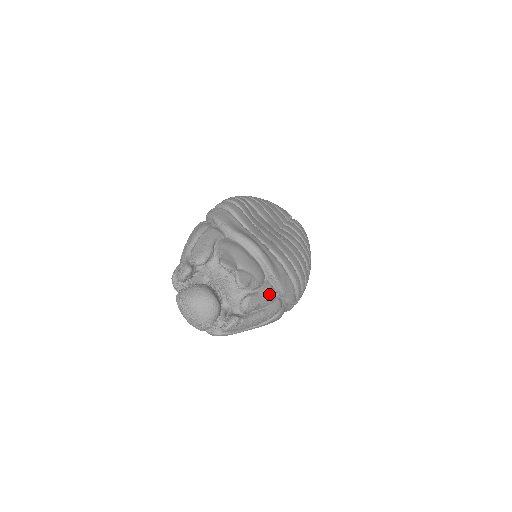
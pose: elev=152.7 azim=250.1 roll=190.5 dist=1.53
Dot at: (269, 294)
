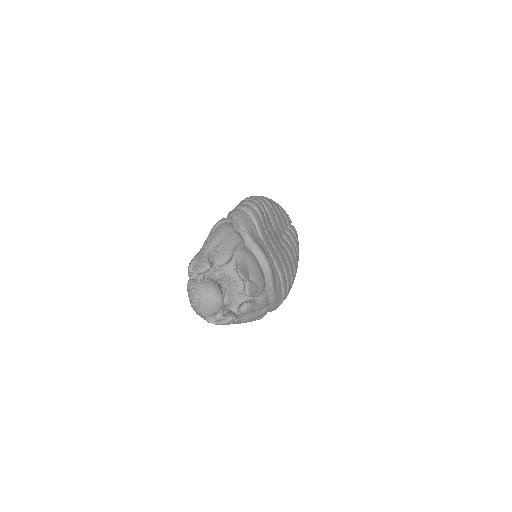
Dot at: (264, 303)
